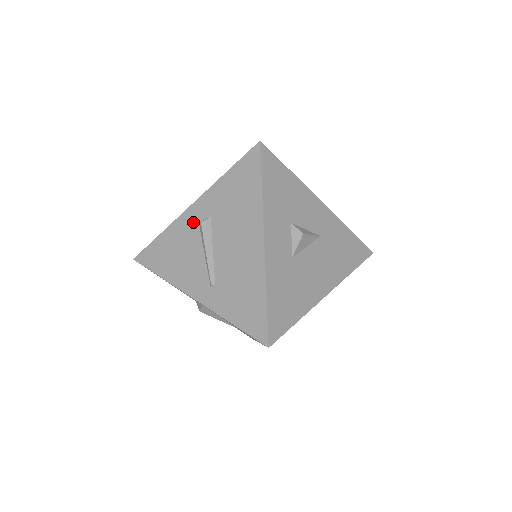
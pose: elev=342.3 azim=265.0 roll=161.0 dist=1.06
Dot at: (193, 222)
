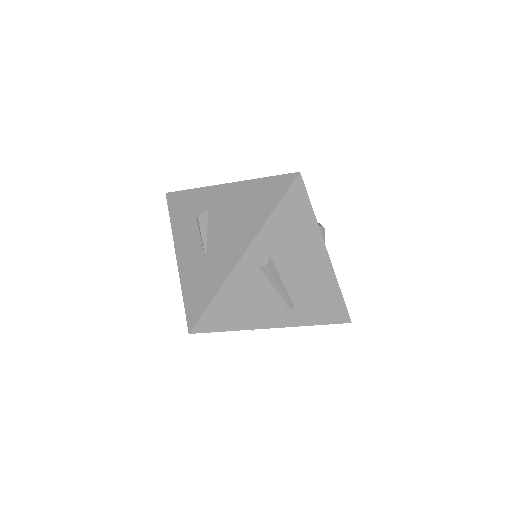
Dot at: (252, 269)
